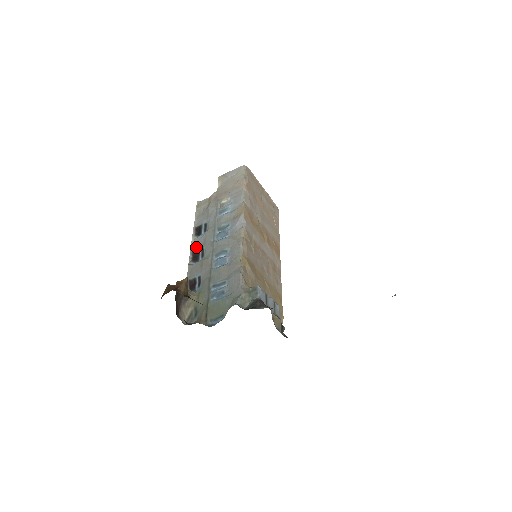
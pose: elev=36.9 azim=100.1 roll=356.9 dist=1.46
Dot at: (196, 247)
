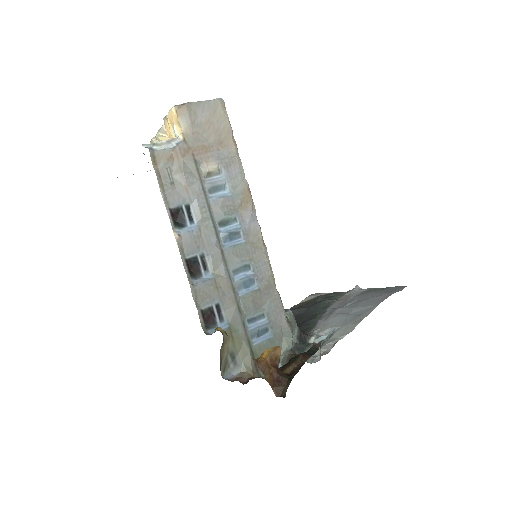
Dot at: (189, 251)
